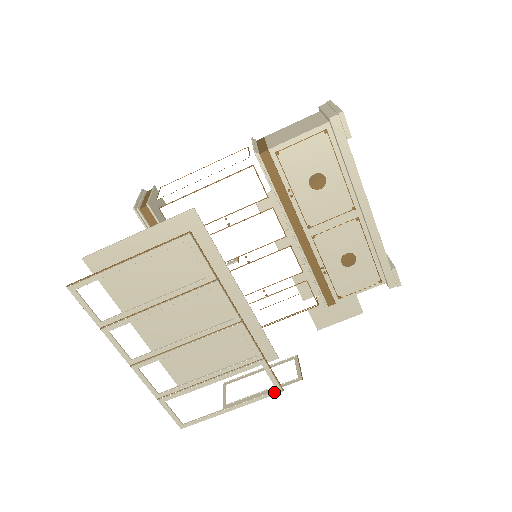
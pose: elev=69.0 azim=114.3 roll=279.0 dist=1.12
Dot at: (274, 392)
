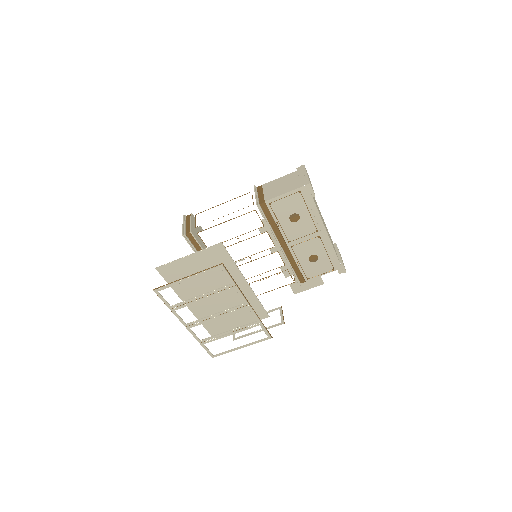
Dot at: (267, 339)
